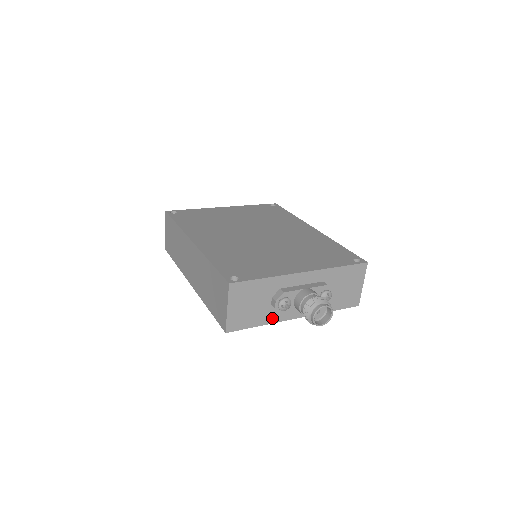
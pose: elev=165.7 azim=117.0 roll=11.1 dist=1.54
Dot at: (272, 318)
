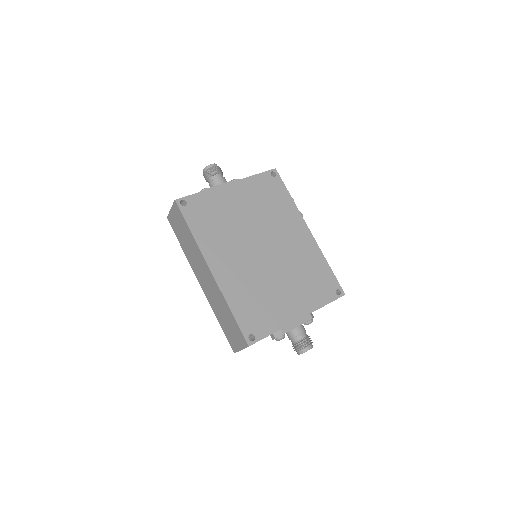
Dot at: occluded
